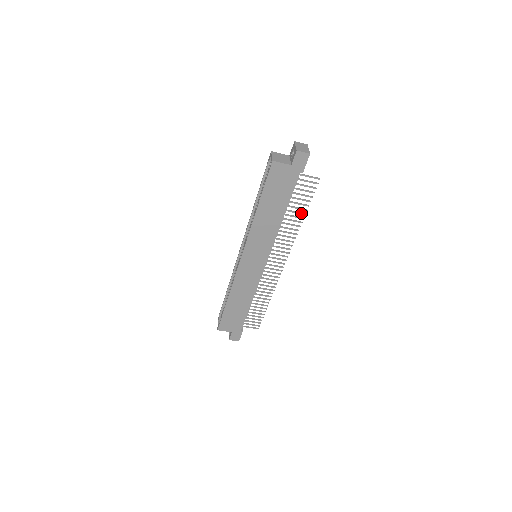
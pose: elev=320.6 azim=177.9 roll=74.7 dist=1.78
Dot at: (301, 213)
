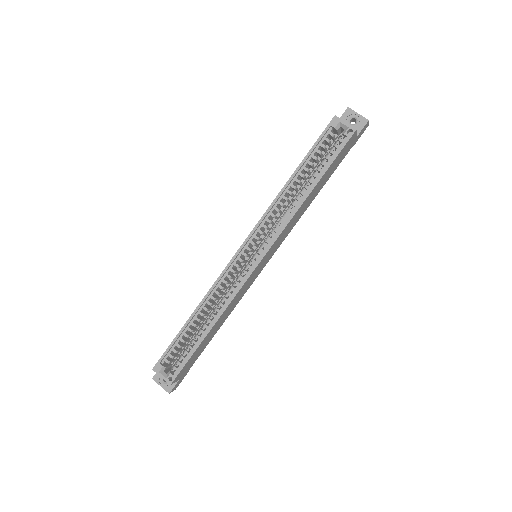
Dot at: occluded
